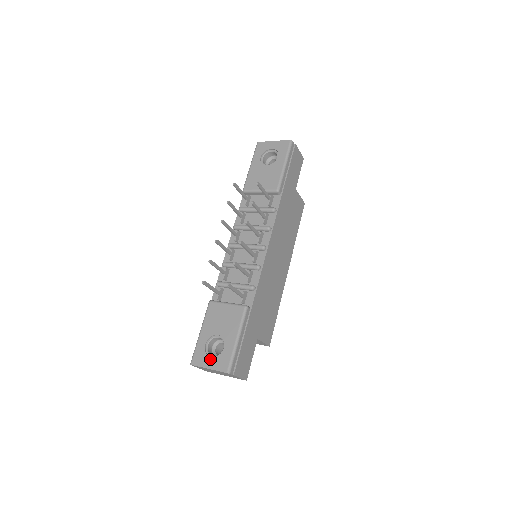
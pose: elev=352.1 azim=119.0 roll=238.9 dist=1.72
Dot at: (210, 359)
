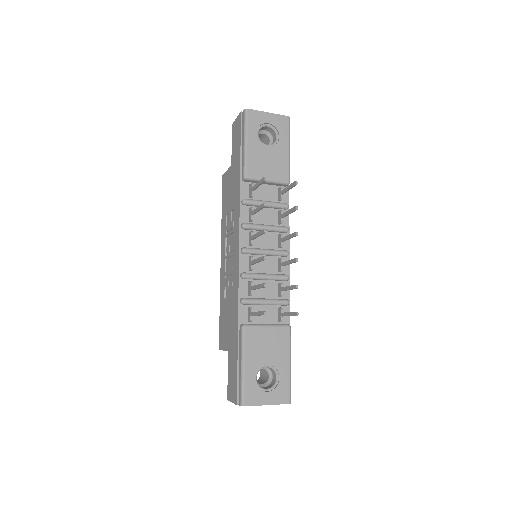
Dot at: (266, 394)
